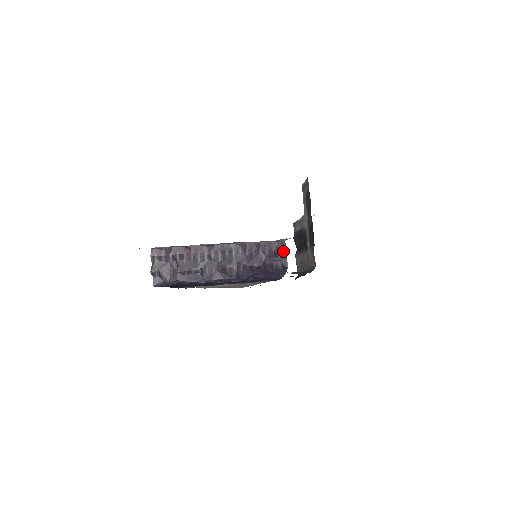
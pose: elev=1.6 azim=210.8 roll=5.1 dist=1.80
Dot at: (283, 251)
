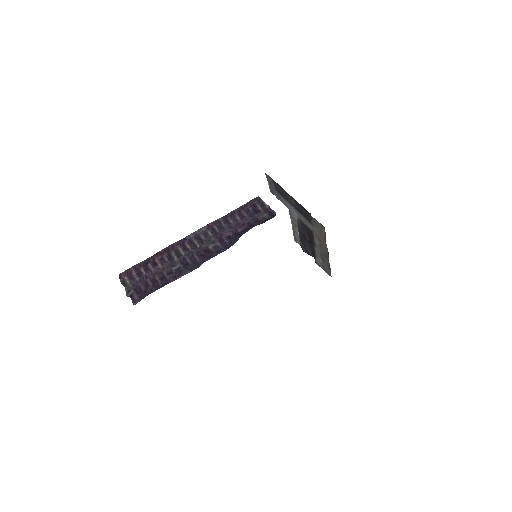
Dot at: (262, 205)
